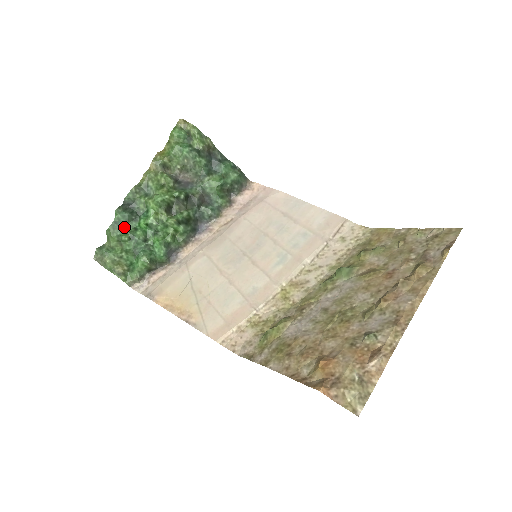
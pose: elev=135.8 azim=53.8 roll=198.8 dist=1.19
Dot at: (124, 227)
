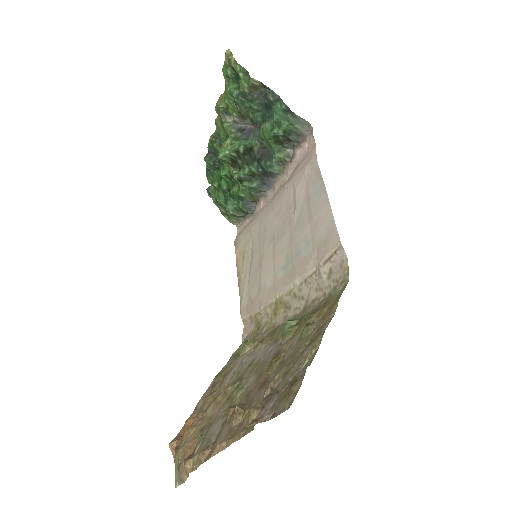
Dot at: (214, 175)
